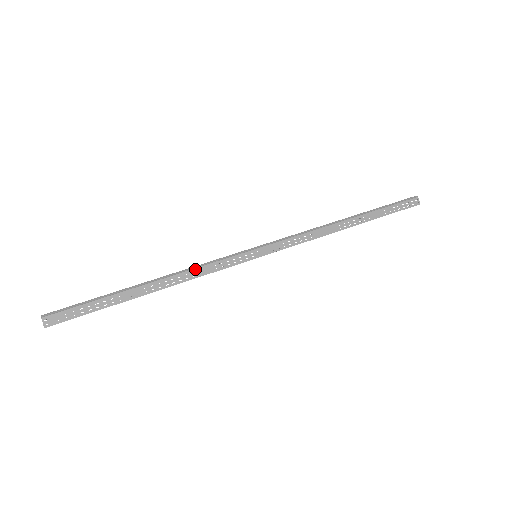
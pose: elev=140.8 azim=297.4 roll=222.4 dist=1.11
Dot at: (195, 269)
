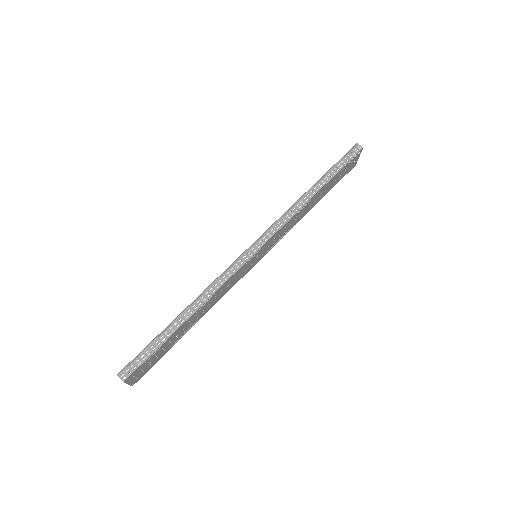
Dot at: (211, 287)
